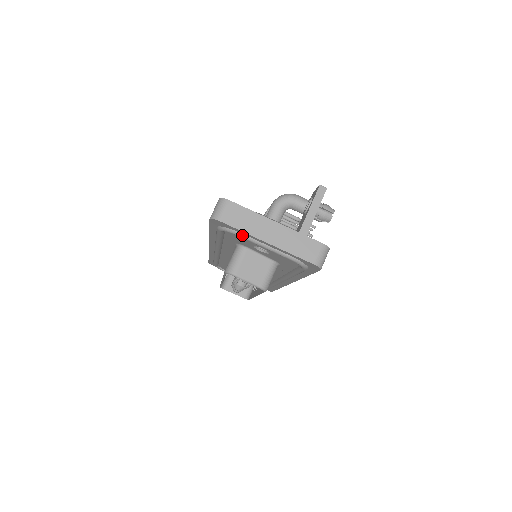
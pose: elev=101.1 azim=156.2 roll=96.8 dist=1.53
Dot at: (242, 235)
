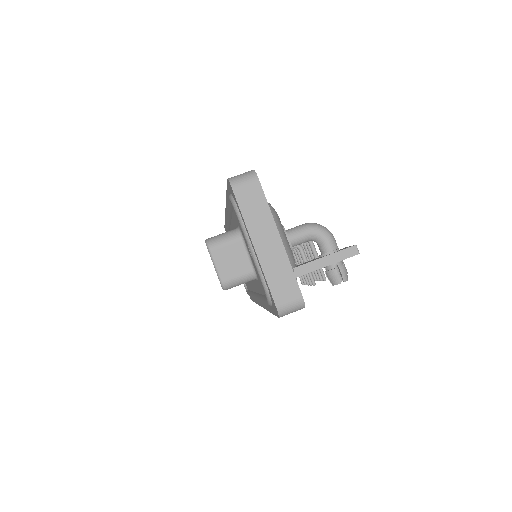
Dot at: (241, 220)
